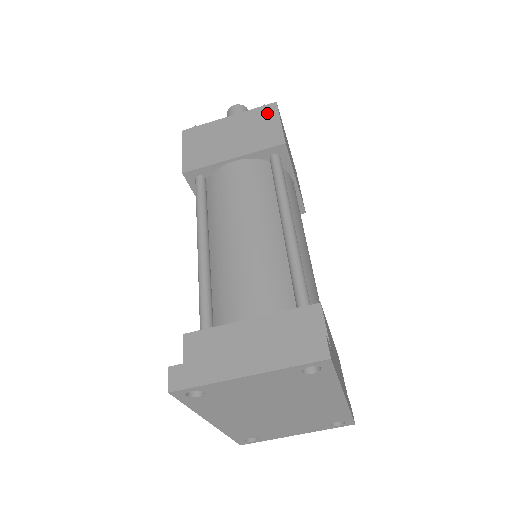
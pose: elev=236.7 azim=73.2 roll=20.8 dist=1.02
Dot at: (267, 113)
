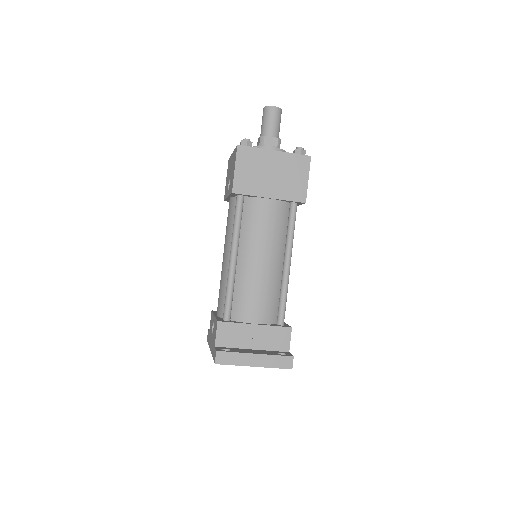
Dot at: (302, 165)
